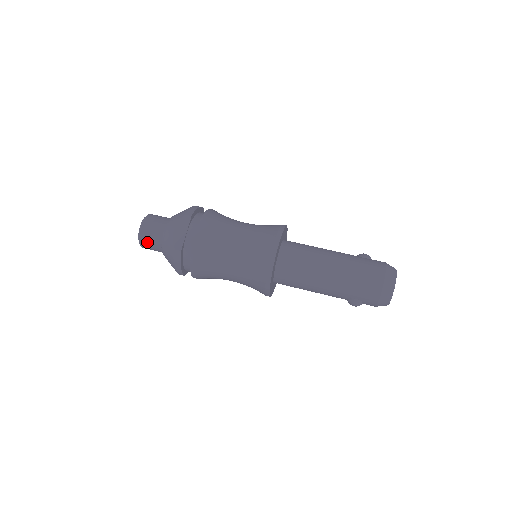
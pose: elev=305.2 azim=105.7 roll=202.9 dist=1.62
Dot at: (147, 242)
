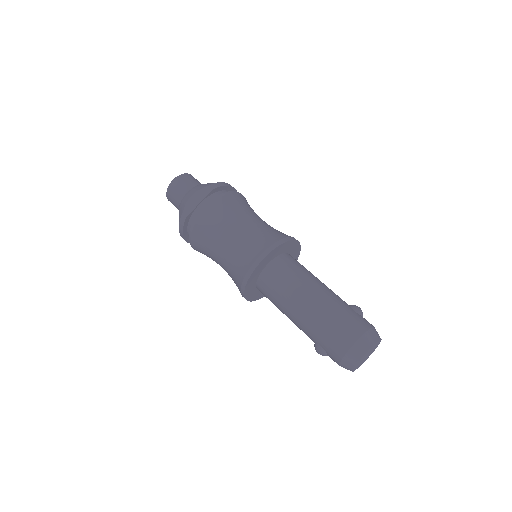
Dot at: (171, 197)
